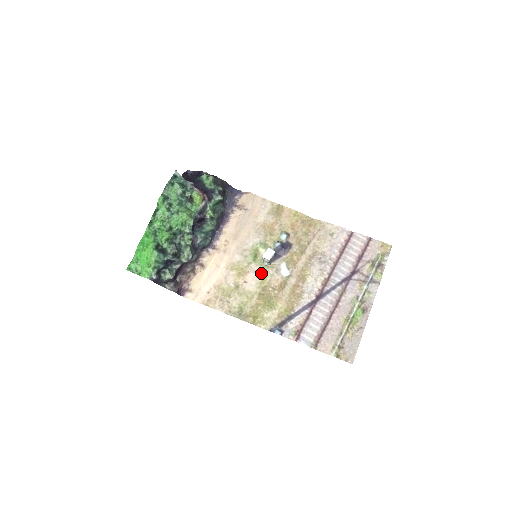
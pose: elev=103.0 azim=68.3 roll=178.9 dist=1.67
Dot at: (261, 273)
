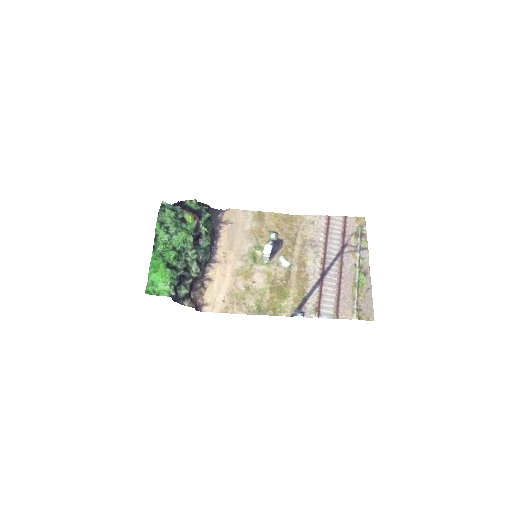
Dot at: (265, 271)
